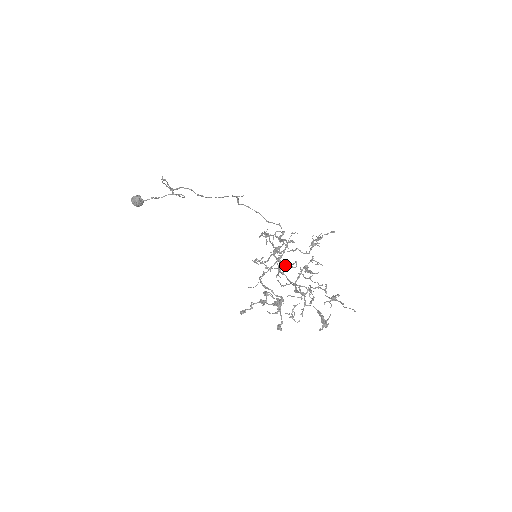
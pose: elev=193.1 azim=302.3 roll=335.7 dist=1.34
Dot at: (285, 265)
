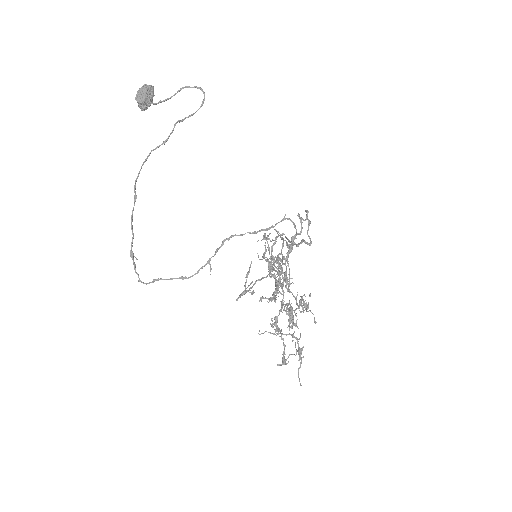
Dot at: (284, 276)
